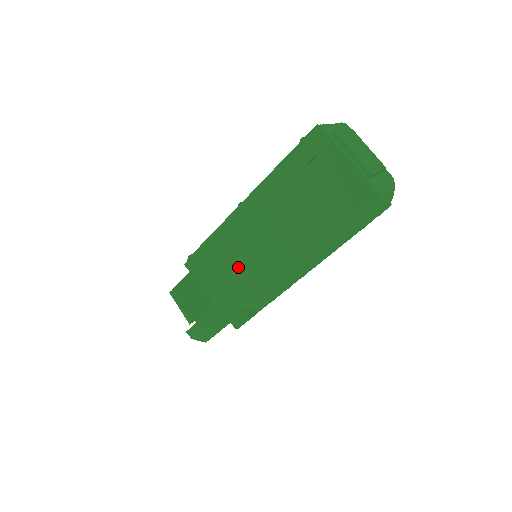
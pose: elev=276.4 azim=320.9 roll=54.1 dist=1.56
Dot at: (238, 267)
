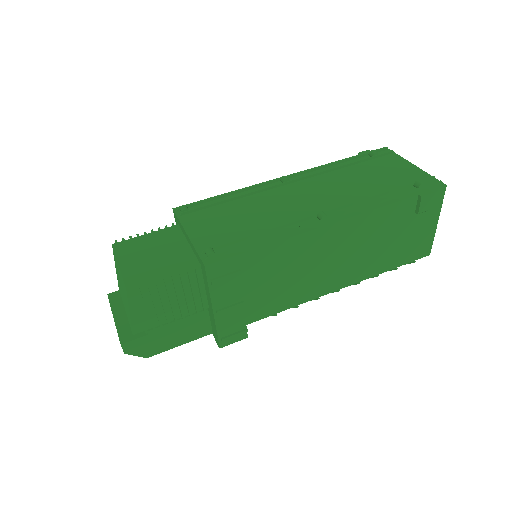
Dot at: (277, 285)
